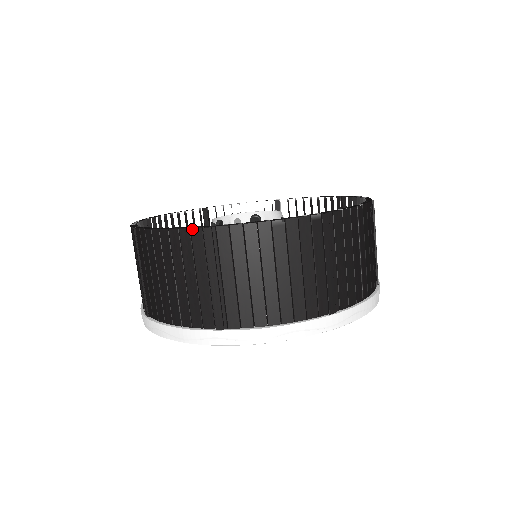
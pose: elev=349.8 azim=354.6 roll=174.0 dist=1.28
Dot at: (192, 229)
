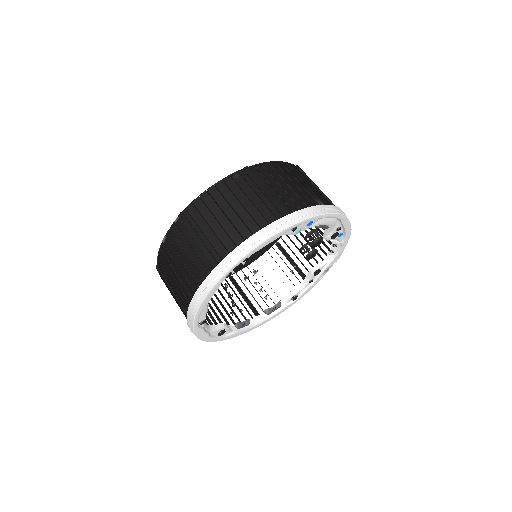
Dot at: (158, 272)
